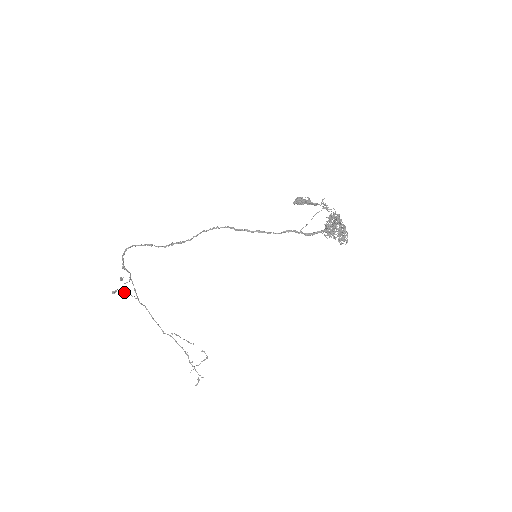
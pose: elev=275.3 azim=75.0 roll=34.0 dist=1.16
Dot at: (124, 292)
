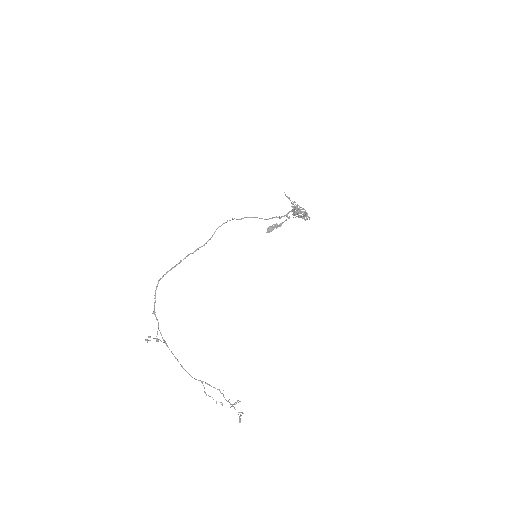
Dot at: (156, 338)
